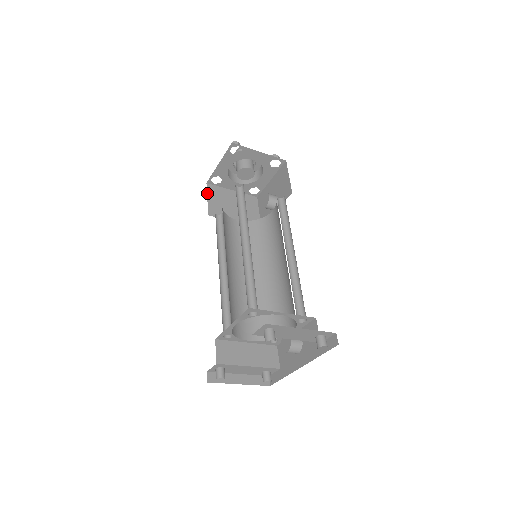
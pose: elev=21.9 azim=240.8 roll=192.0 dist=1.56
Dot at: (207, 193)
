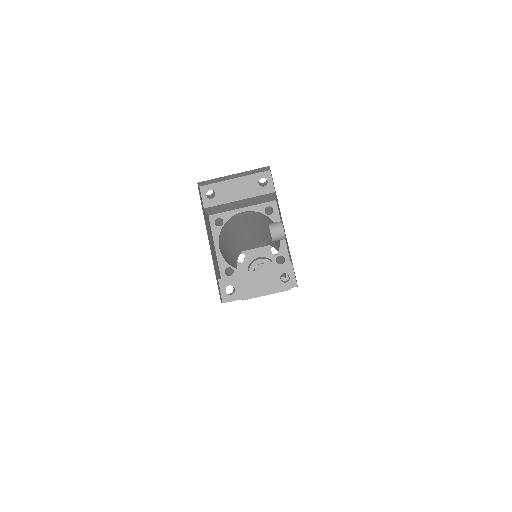
Dot at: occluded
